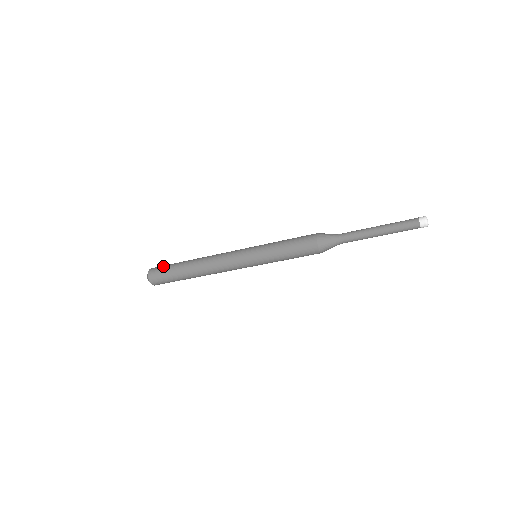
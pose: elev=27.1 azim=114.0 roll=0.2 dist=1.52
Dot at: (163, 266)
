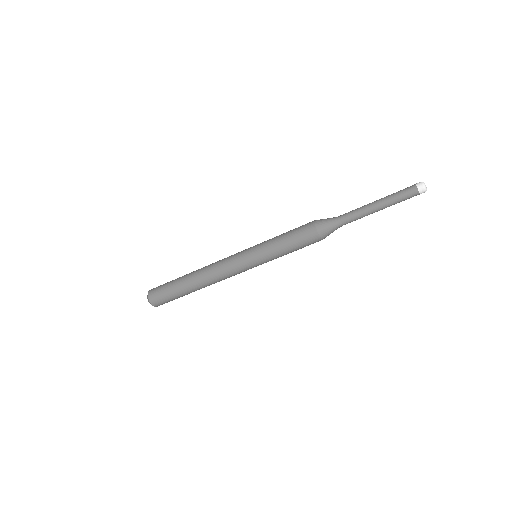
Dot at: occluded
